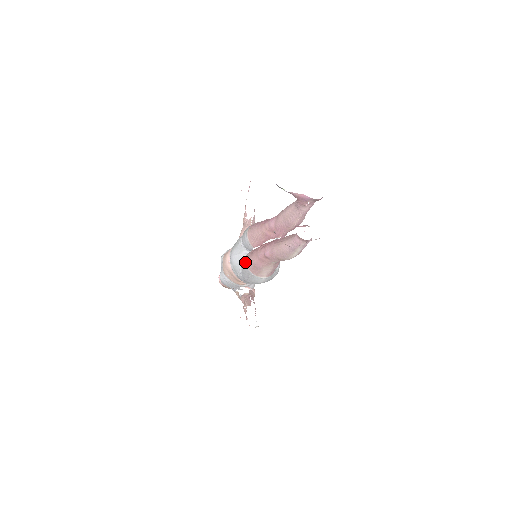
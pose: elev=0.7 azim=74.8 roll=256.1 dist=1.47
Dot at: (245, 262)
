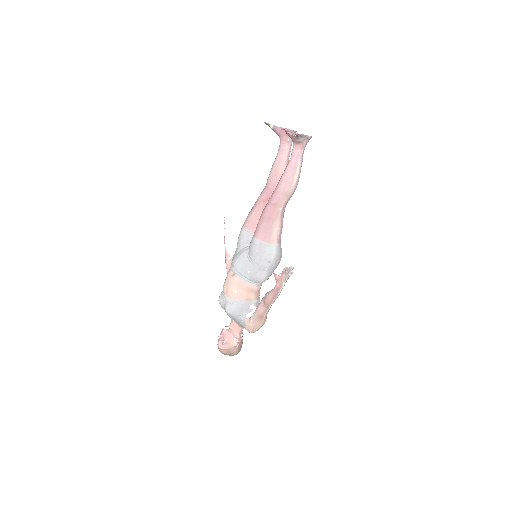
Dot at: (253, 239)
